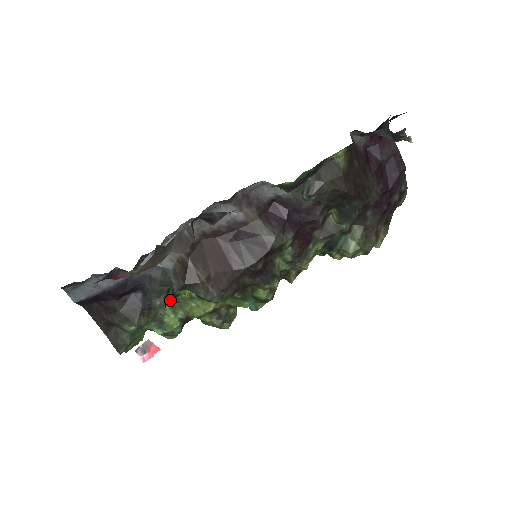
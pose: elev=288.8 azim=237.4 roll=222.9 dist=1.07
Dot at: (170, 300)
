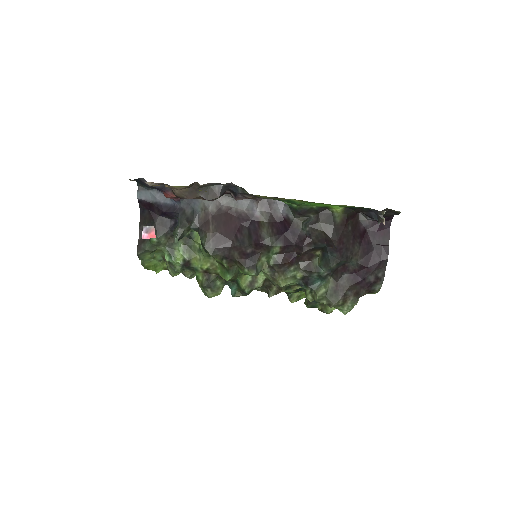
Dot at: (187, 242)
